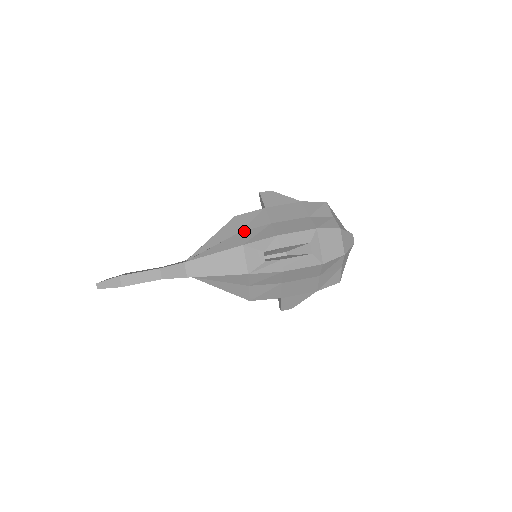
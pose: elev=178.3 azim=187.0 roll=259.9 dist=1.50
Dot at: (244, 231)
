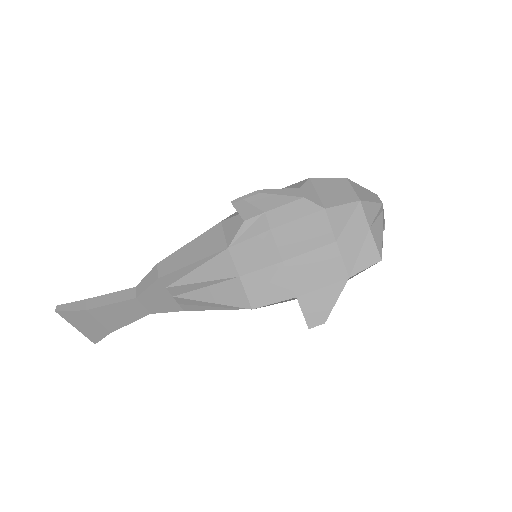
Dot at: occluded
